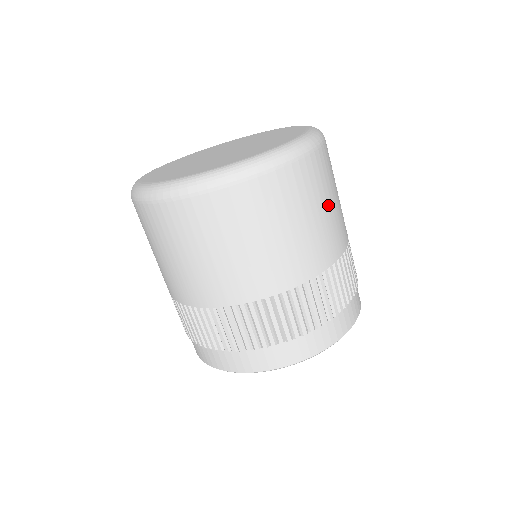
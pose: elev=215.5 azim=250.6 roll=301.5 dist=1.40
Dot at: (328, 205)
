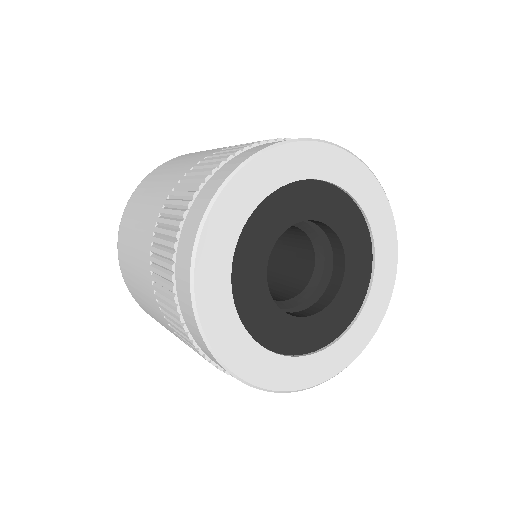
Dot at: occluded
